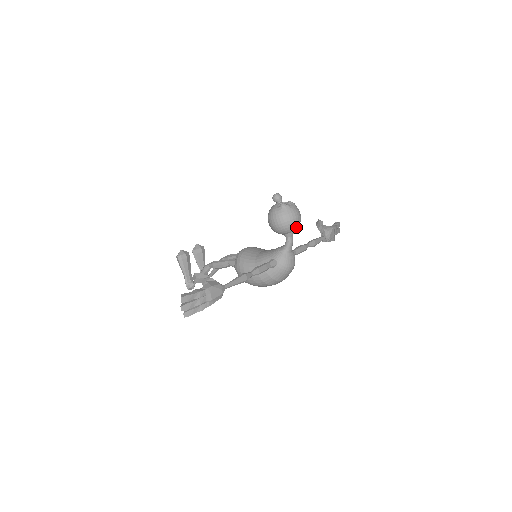
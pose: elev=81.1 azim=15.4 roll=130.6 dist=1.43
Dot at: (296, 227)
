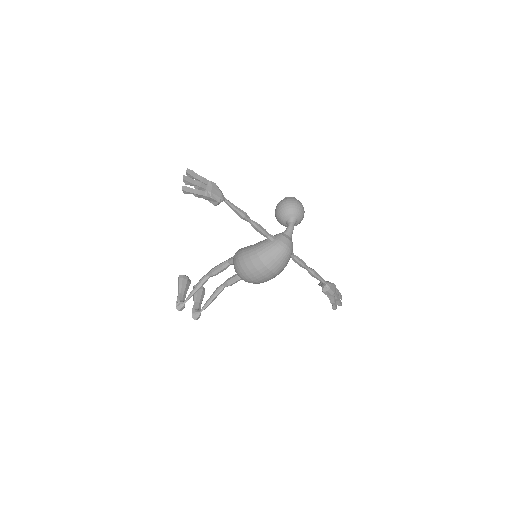
Dot at: (299, 214)
